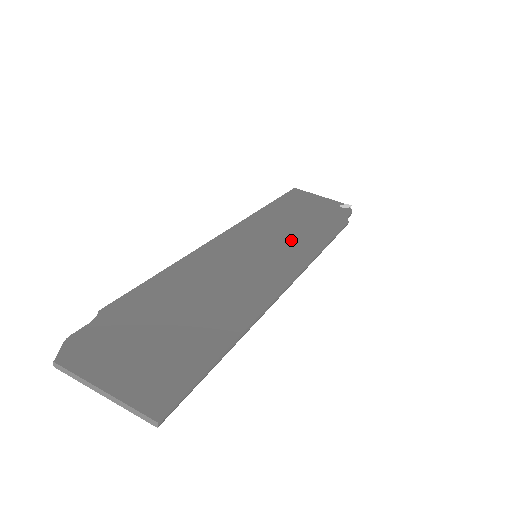
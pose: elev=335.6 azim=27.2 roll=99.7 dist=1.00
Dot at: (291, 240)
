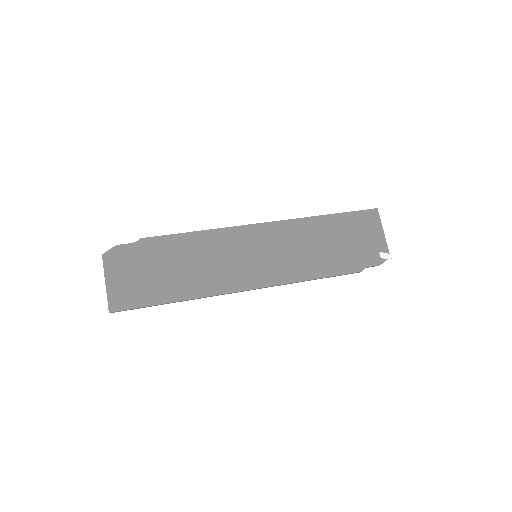
Dot at: (293, 260)
